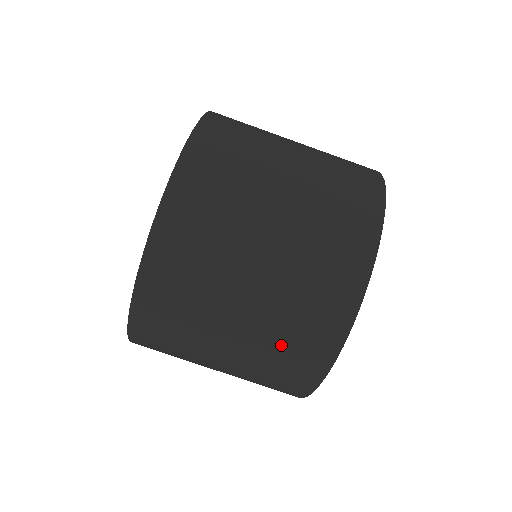
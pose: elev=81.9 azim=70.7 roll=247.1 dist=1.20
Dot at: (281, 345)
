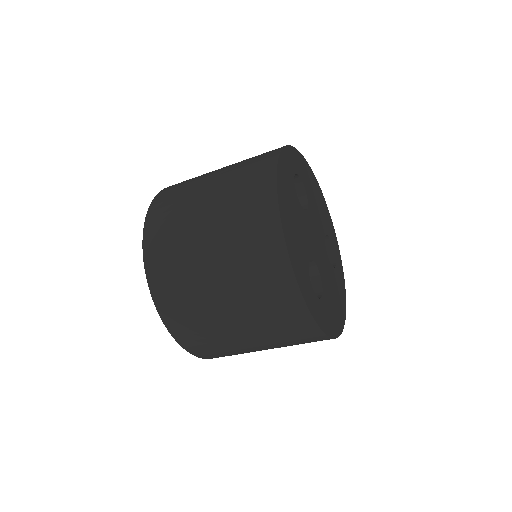
Dot at: occluded
